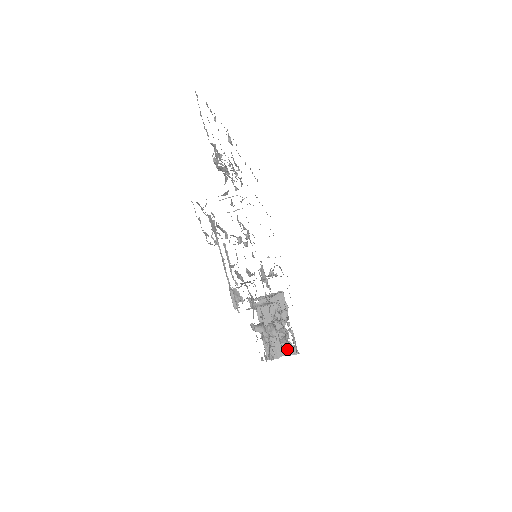
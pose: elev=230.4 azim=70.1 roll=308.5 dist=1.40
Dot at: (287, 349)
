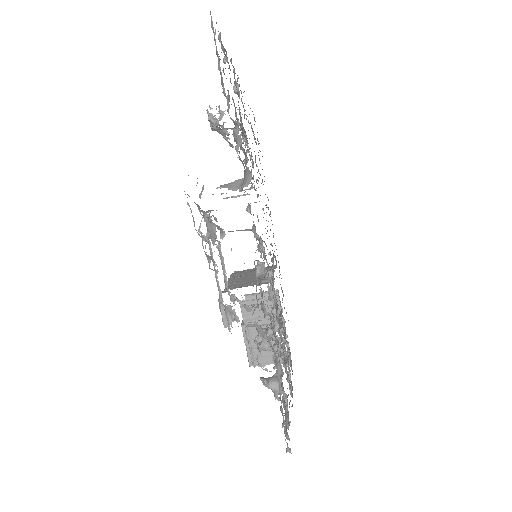
Dot at: occluded
